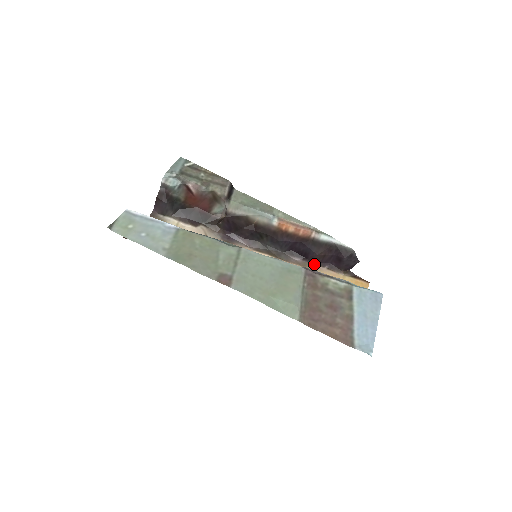
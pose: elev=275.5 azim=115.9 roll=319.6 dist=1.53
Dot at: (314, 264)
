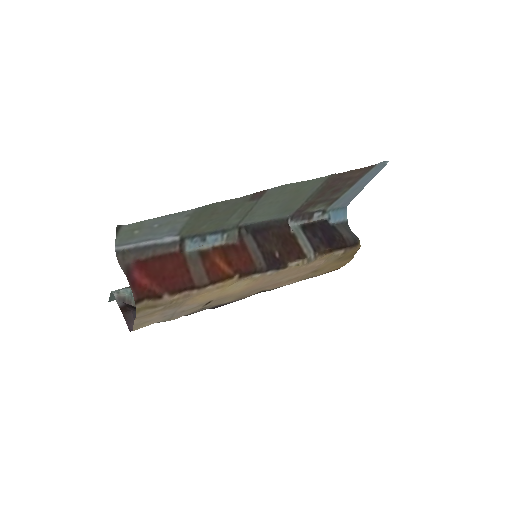
Dot at: occluded
